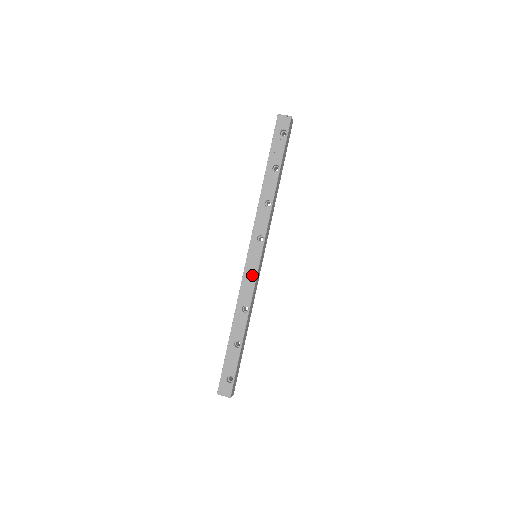
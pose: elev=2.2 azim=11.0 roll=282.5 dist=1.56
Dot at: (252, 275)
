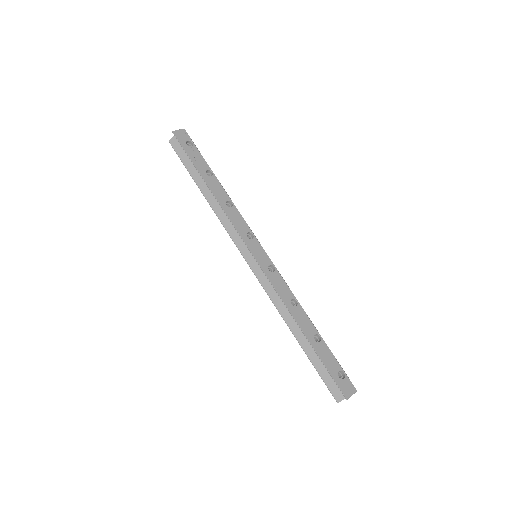
Dot at: occluded
